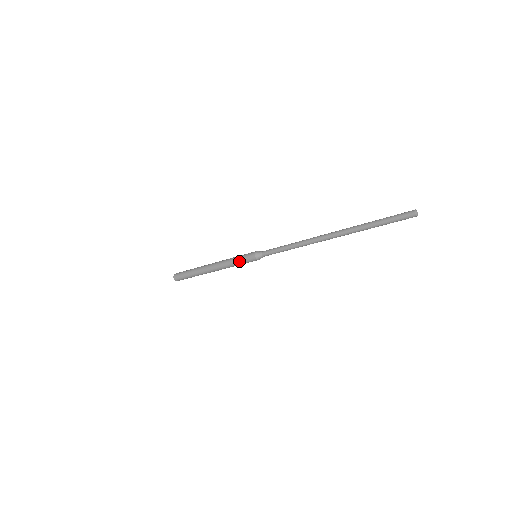
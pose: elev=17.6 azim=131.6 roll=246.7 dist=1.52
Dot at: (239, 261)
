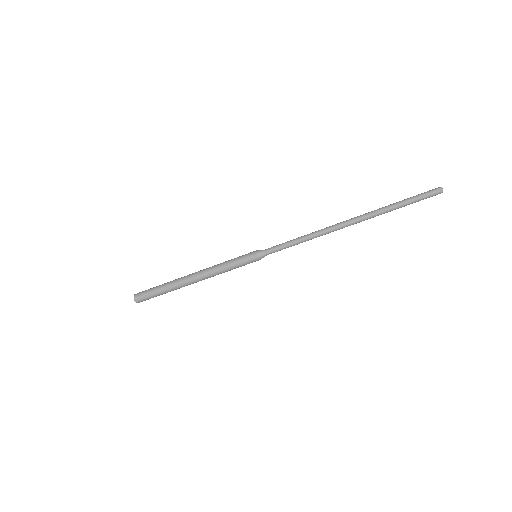
Dot at: (235, 263)
